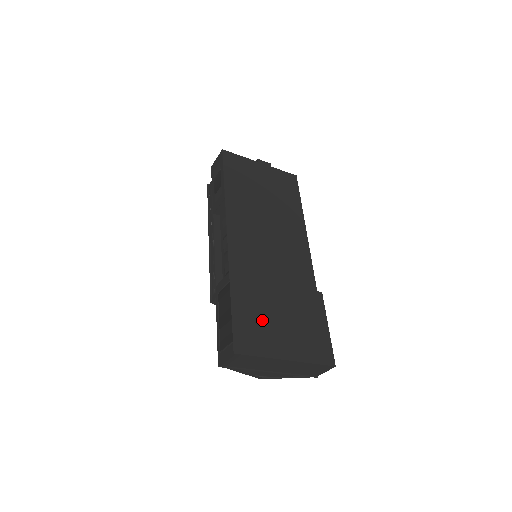
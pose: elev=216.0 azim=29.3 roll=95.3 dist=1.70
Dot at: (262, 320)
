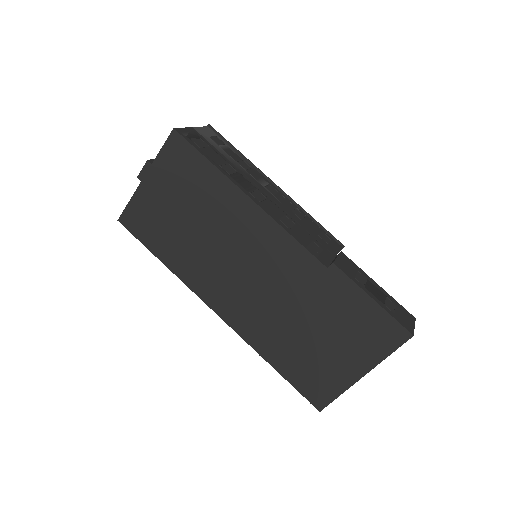
Dot at: (312, 362)
